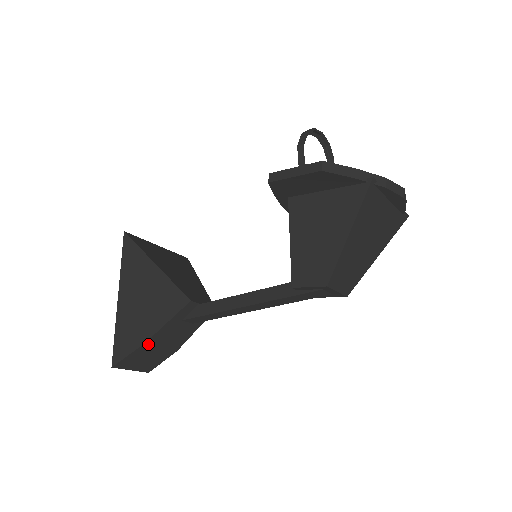
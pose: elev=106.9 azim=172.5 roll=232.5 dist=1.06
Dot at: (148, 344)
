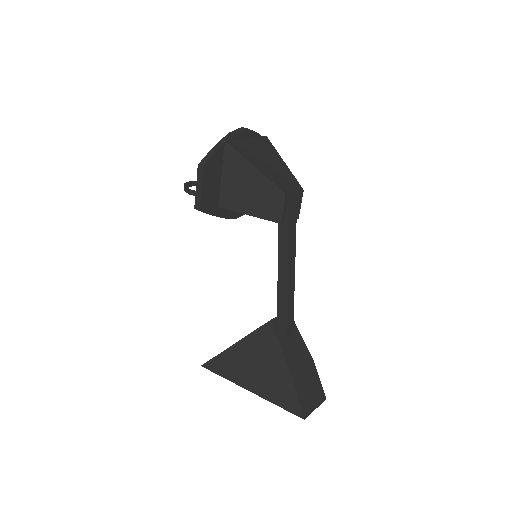
Dot at: (294, 375)
